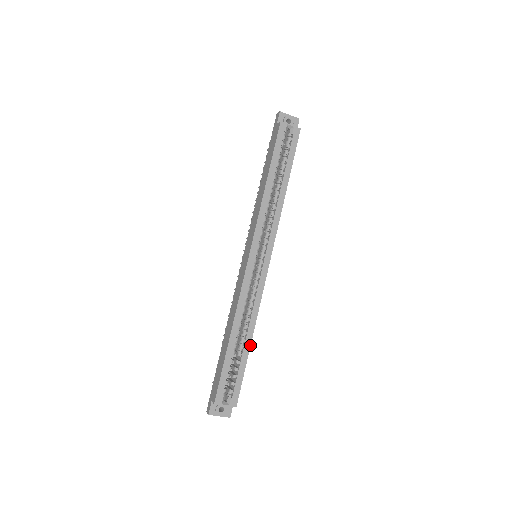
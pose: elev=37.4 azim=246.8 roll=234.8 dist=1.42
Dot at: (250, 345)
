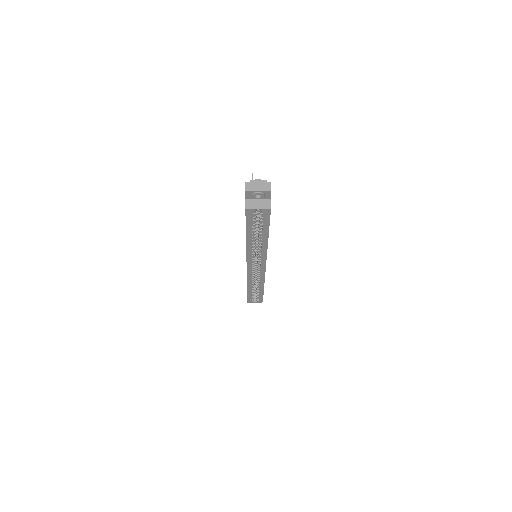
Dot at: (263, 289)
